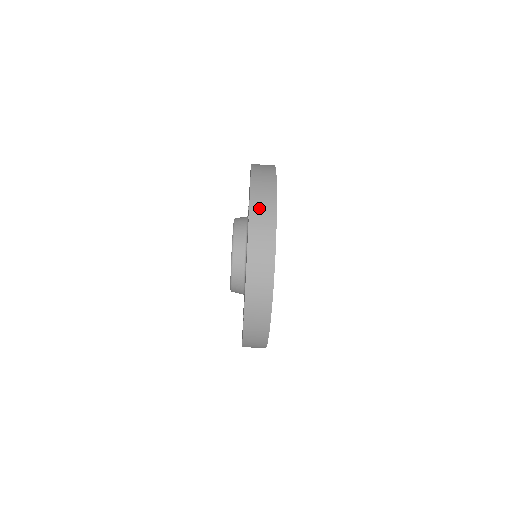
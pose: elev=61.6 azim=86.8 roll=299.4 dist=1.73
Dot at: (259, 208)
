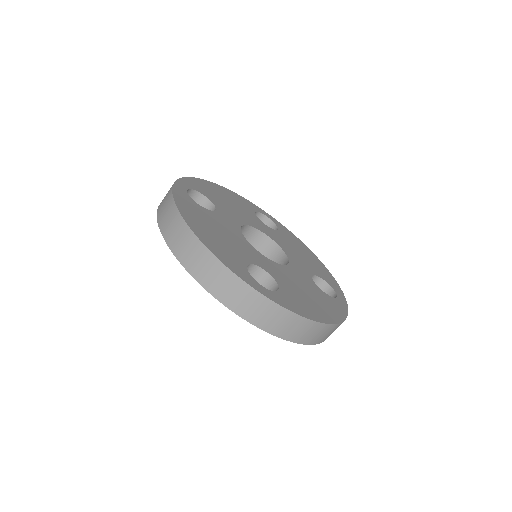
Dot at: (163, 199)
